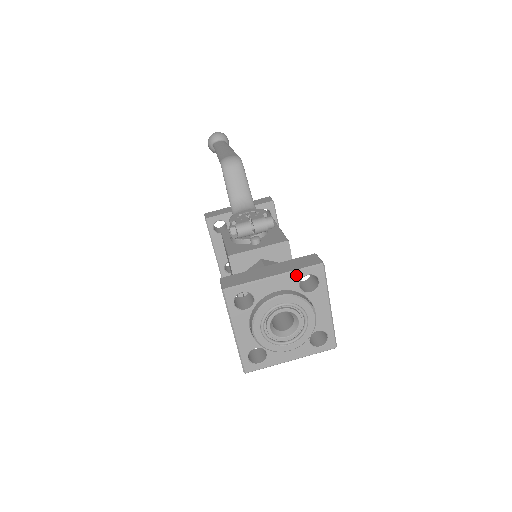
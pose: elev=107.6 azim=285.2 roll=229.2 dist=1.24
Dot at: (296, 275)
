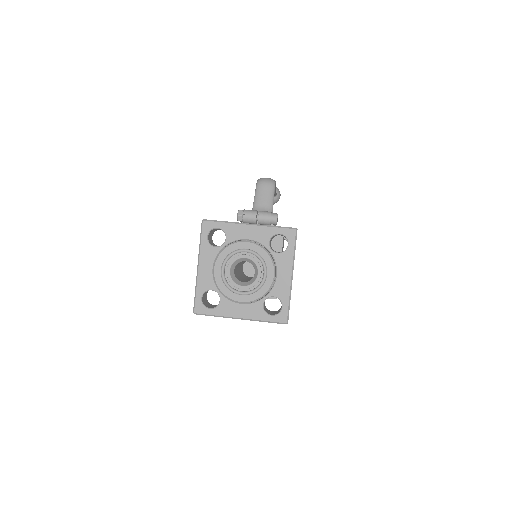
Dot at: (269, 230)
